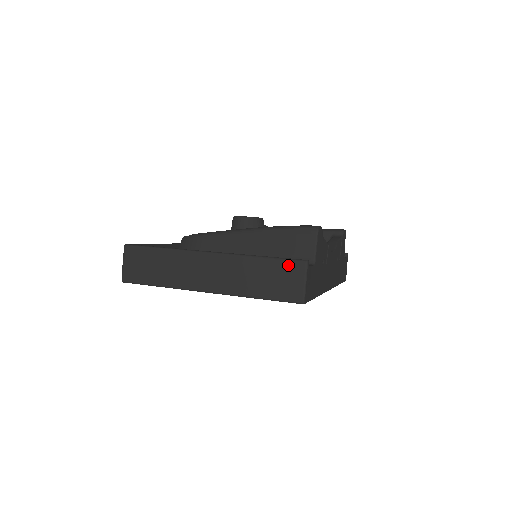
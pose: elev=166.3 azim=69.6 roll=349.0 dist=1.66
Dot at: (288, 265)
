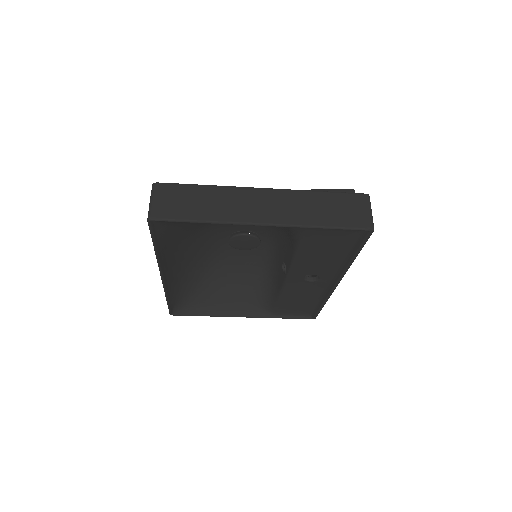
Dot at: (351, 197)
